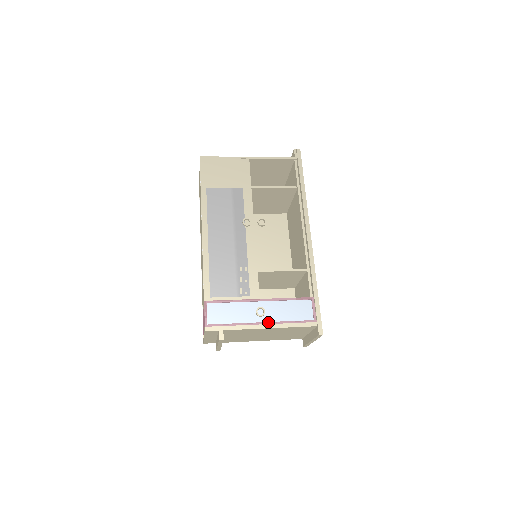
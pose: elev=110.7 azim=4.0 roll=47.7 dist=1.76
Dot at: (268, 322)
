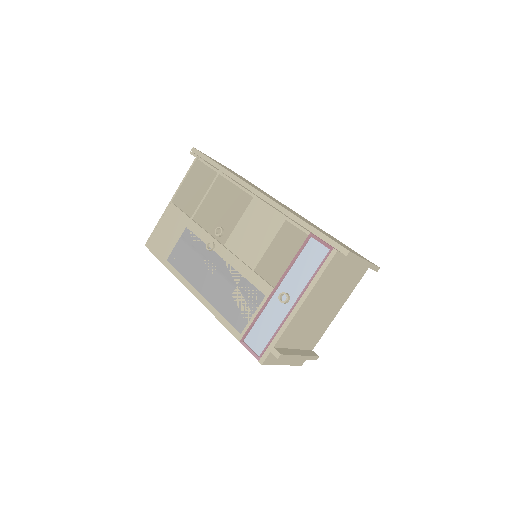
Dot at: (298, 298)
